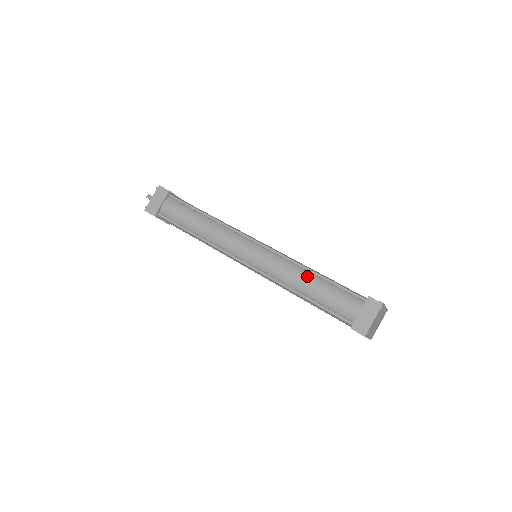
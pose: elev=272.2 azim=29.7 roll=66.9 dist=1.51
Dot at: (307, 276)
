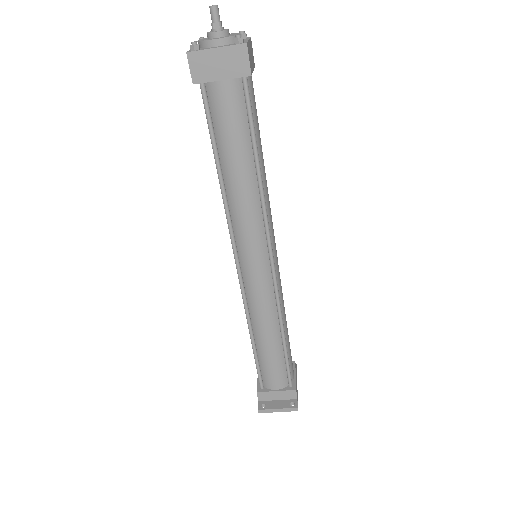
Dot at: (275, 334)
